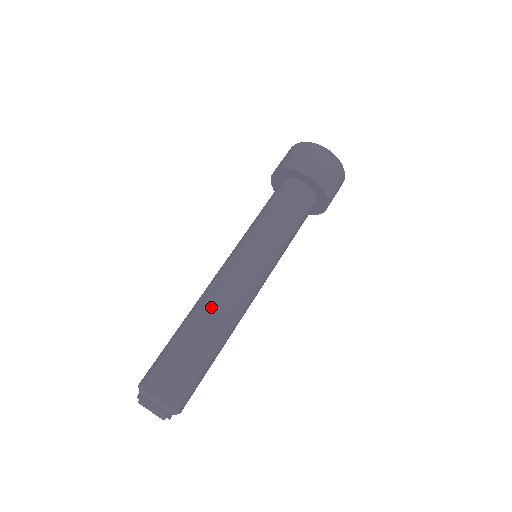
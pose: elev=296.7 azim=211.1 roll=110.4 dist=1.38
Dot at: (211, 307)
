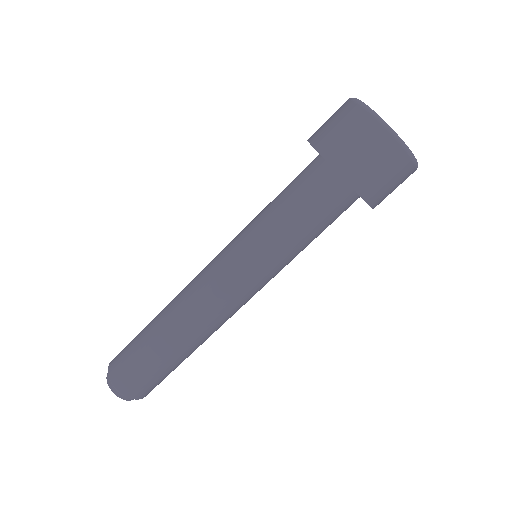
Dot at: (204, 336)
